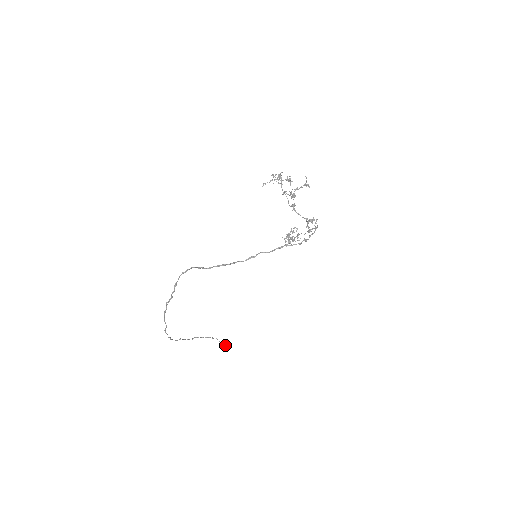
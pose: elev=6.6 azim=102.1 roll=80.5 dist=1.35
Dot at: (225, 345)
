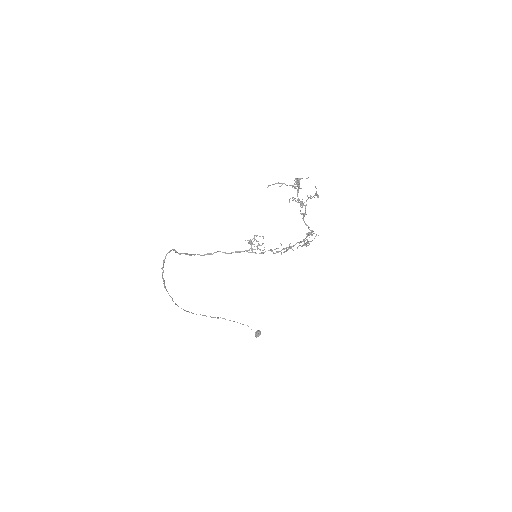
Dot at: (256, 336)
